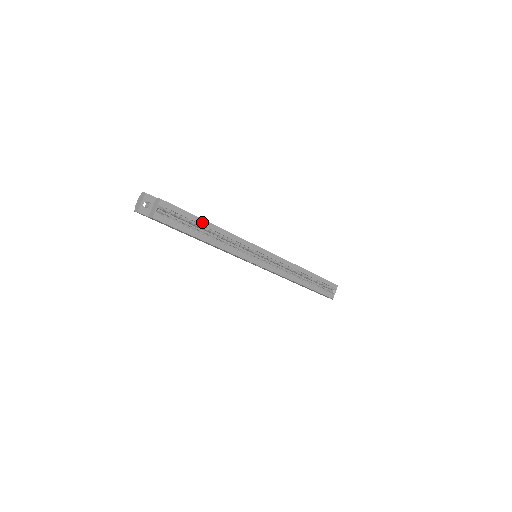
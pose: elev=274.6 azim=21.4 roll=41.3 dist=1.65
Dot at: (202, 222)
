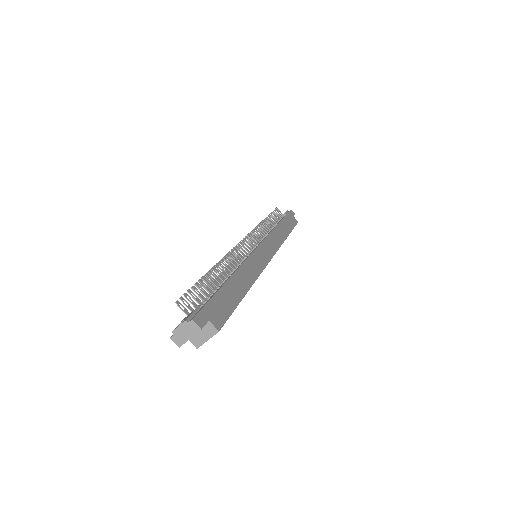
Dot at: occluded
